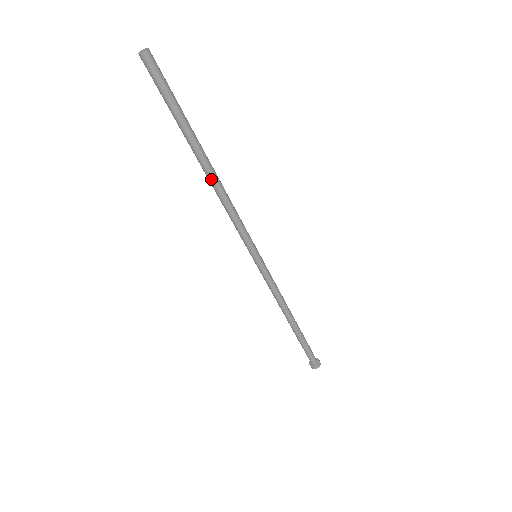
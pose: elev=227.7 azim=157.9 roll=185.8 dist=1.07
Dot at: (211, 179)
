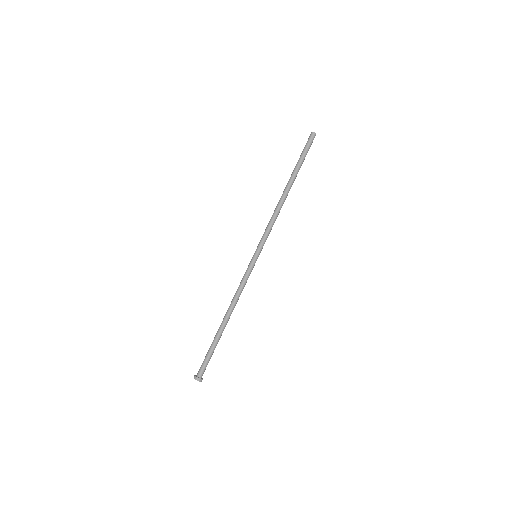
Dot at: (283, 196)
